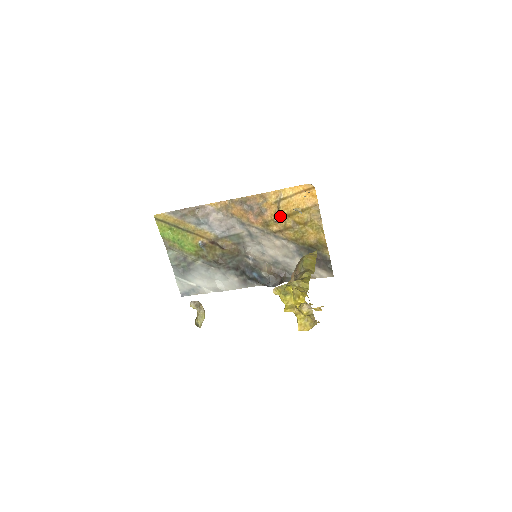
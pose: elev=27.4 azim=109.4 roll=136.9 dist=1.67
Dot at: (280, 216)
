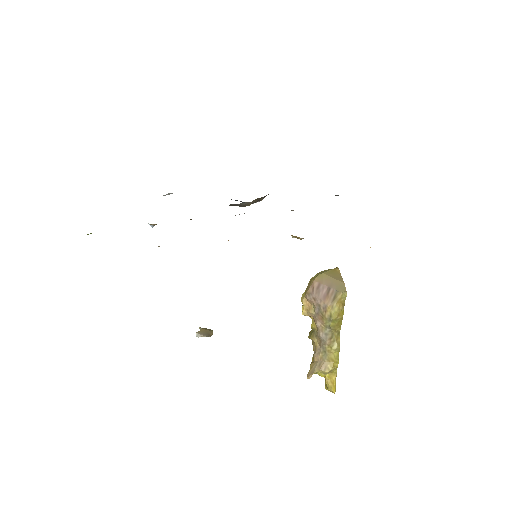
Dot at: occluded
